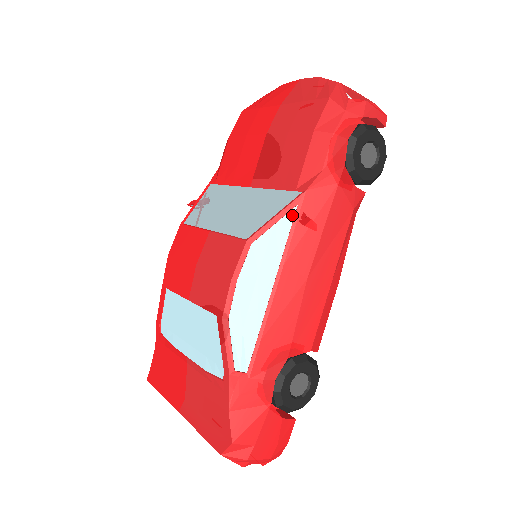
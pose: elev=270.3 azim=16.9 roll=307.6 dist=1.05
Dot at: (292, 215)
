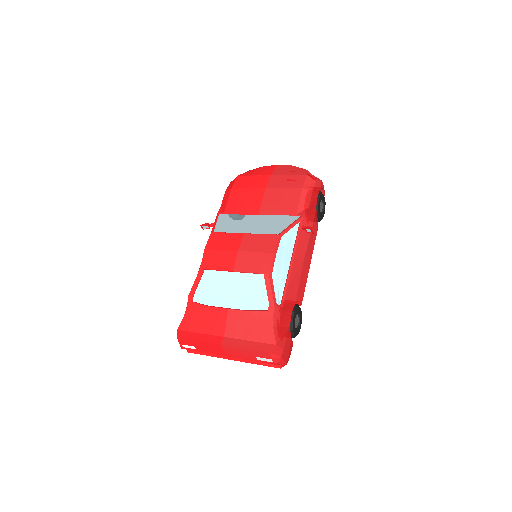
Dot at: (298, 226)
